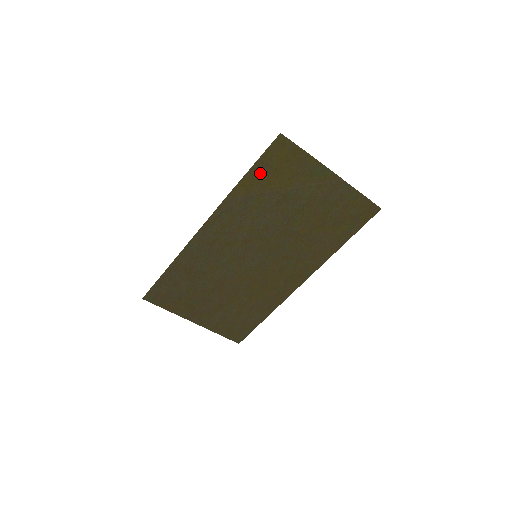
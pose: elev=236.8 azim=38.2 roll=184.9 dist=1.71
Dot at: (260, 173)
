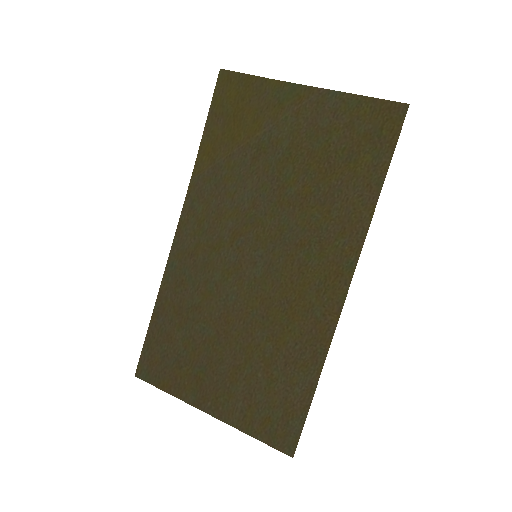
Dot at: (218, 129)
